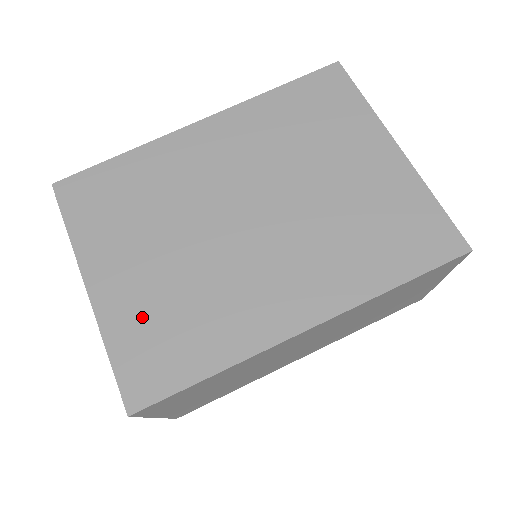
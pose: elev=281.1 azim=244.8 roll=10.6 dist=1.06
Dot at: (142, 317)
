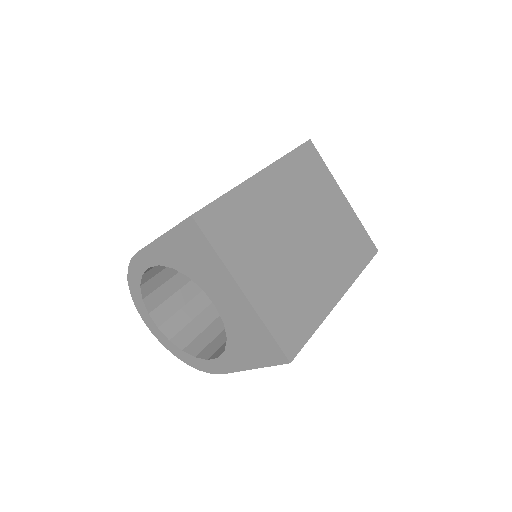
Dot at: (277, 305)
